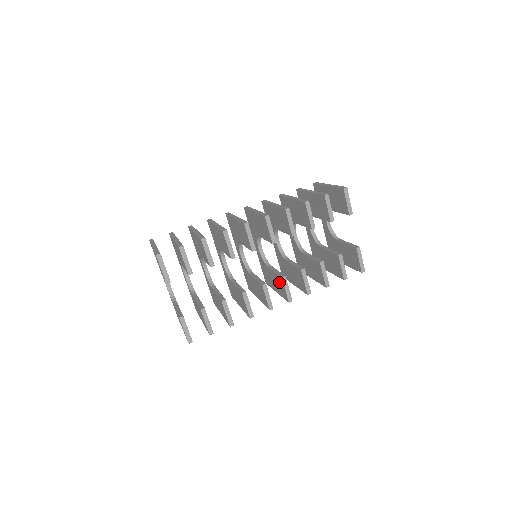
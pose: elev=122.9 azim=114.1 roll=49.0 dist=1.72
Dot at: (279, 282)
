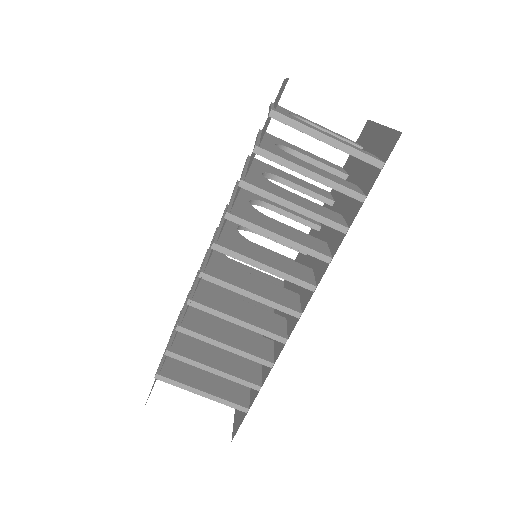
Dot at: occluded
